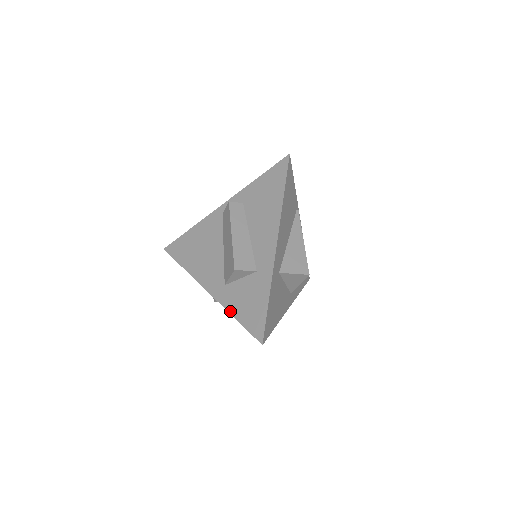
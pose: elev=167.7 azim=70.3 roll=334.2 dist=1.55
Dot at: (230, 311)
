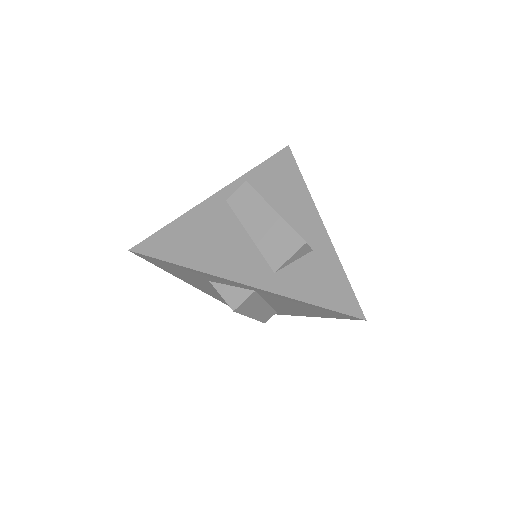
Dot at: (300, 298)
